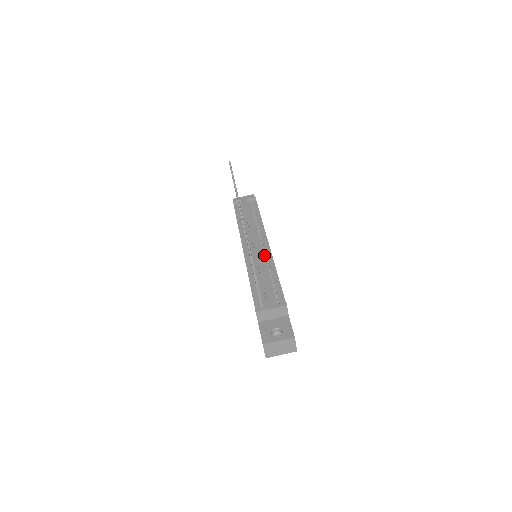
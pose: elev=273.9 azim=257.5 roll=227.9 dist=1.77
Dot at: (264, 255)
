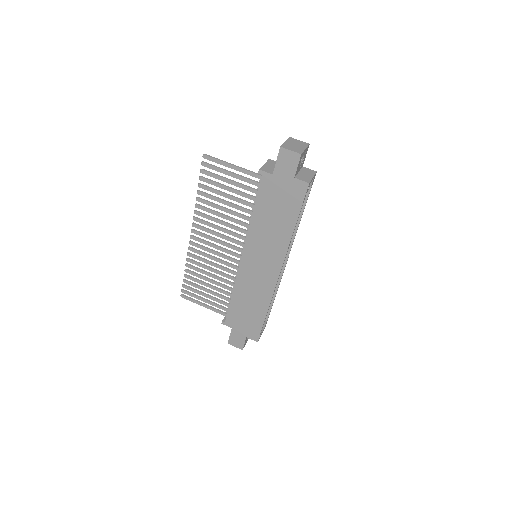
Dot at: occluded
